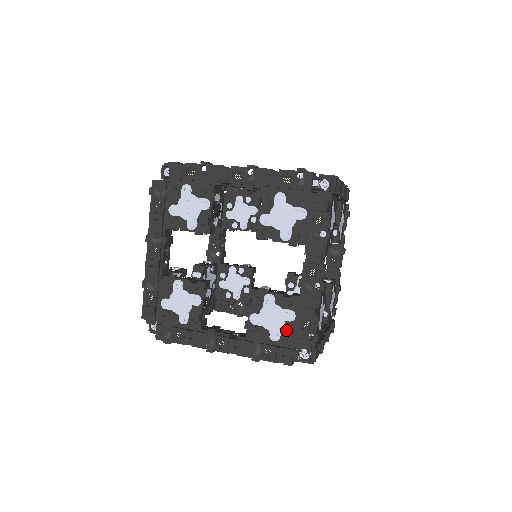
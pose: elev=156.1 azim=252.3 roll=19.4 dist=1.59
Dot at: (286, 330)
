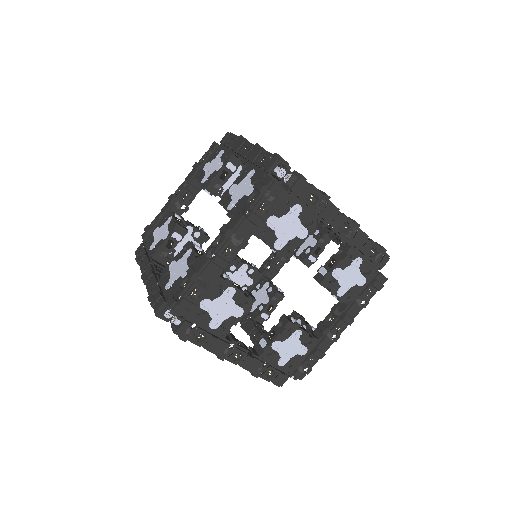
Dot at: (175, 283)
